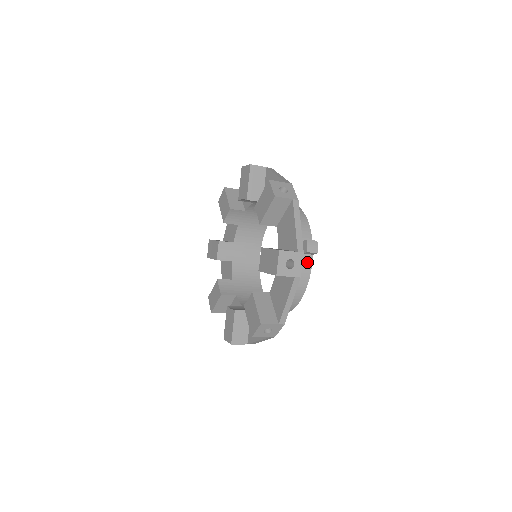
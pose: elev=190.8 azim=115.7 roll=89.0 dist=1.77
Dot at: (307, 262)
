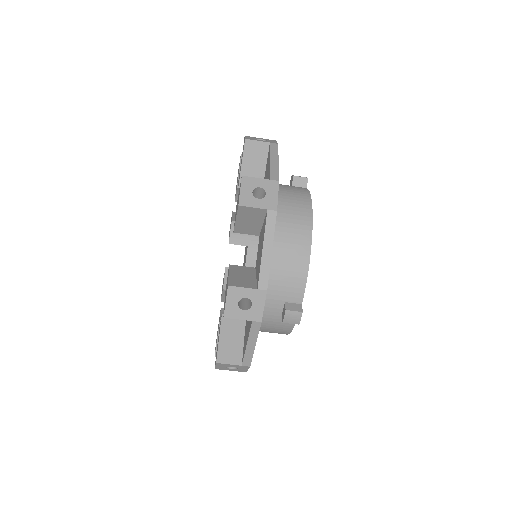
Dot at: (301, 188)
